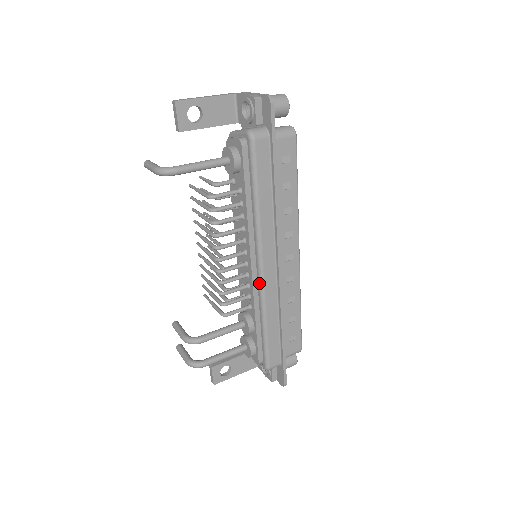
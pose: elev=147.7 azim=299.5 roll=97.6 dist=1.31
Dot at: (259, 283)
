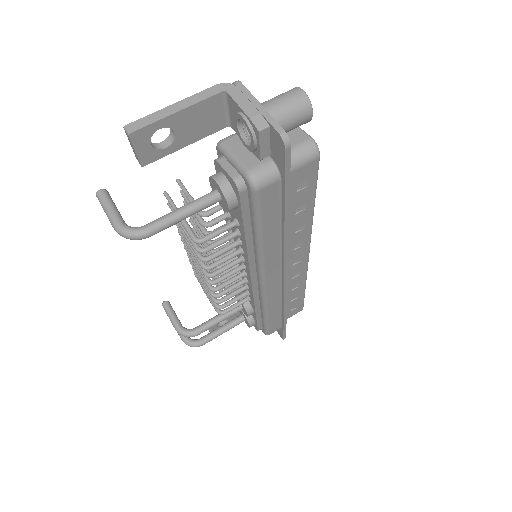
Dot at: (260, 292)
